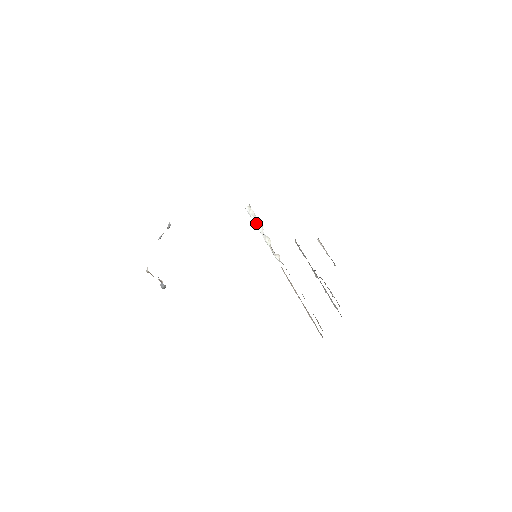
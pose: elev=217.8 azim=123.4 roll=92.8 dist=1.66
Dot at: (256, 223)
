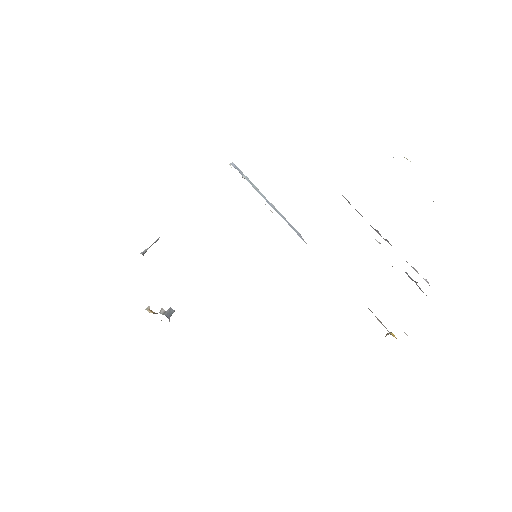
Dot at: occluded
